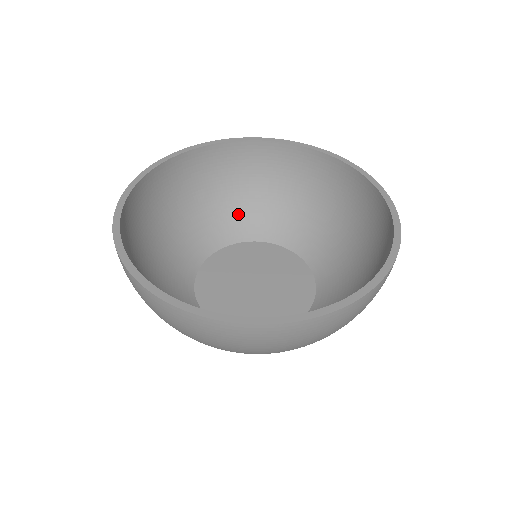
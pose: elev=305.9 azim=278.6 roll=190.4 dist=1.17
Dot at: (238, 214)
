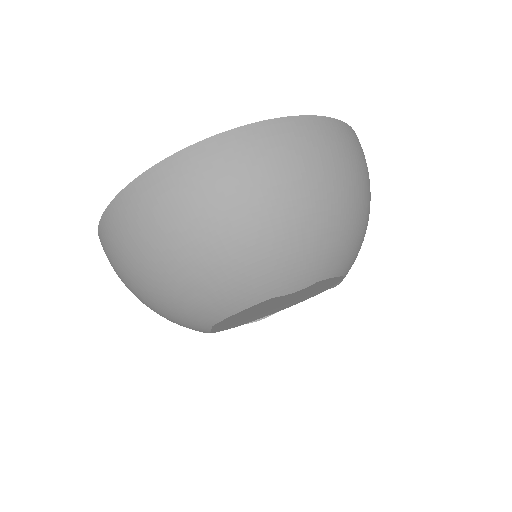
Dot at: occluded
